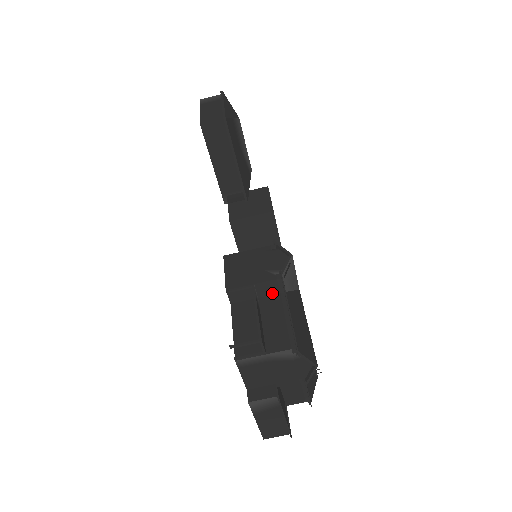
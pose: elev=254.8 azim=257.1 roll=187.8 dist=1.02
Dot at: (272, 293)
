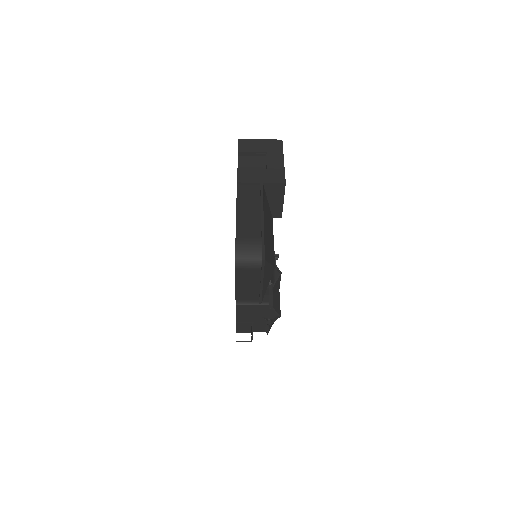
Dot at: occluded
